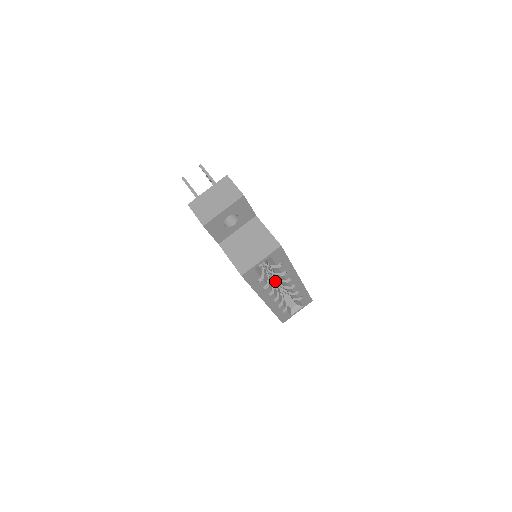
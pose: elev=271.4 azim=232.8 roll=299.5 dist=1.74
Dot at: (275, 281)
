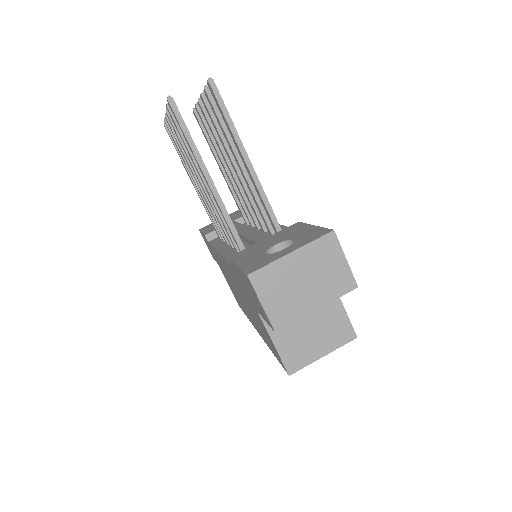
Dot at: occluded
